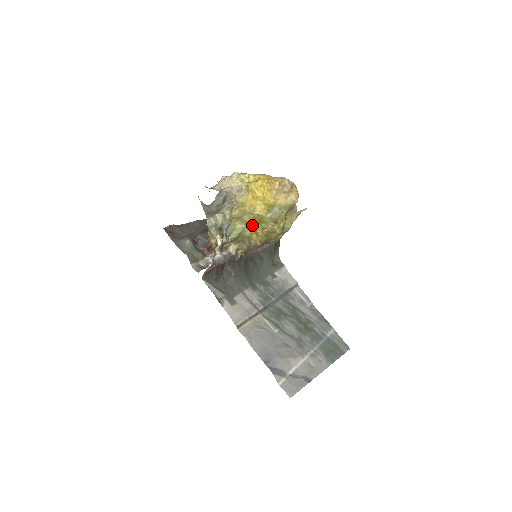
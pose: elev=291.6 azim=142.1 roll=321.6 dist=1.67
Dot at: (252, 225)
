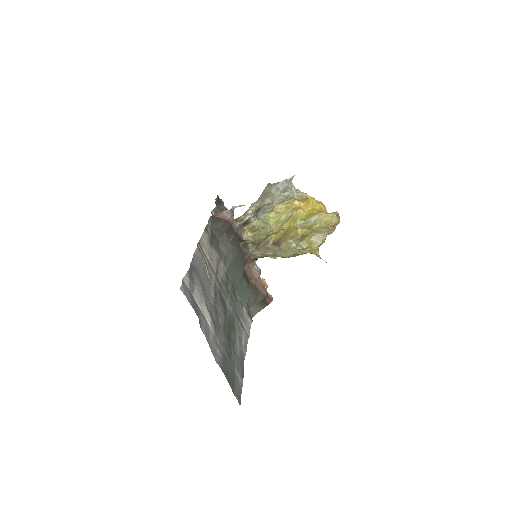
Dot at: (281, 226)
